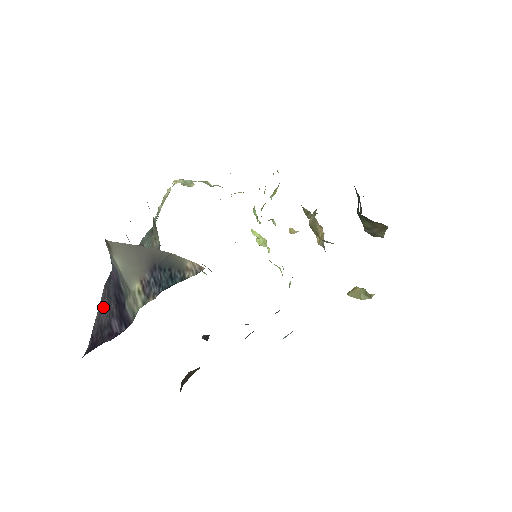
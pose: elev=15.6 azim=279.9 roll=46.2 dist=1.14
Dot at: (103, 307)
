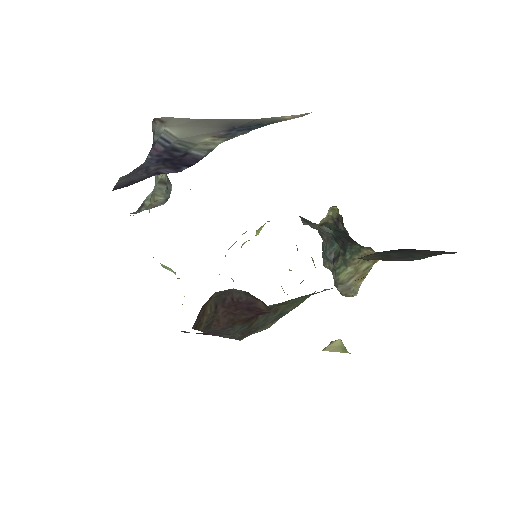
Dot at: (130, 177)
